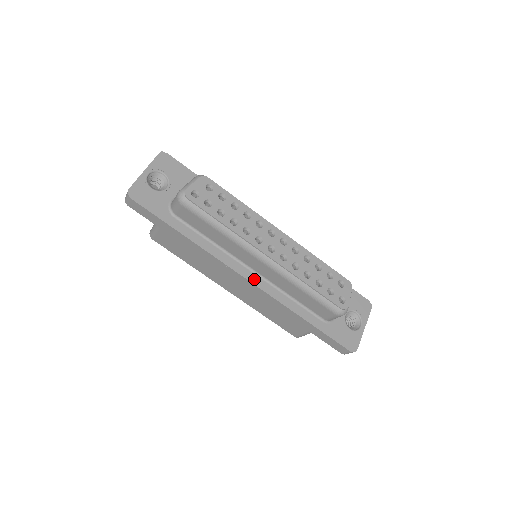
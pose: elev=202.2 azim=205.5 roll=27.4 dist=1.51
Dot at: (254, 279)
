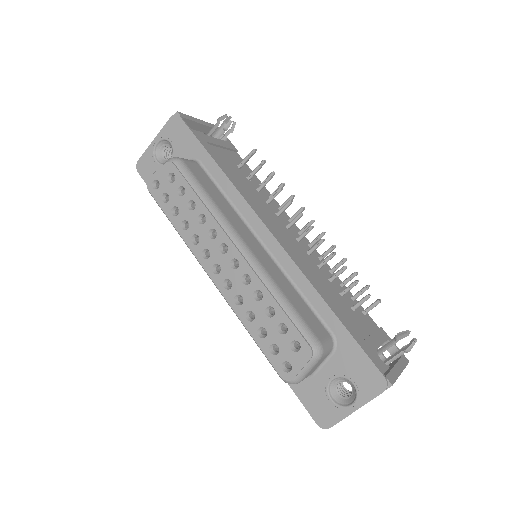
Dot at: occluded
